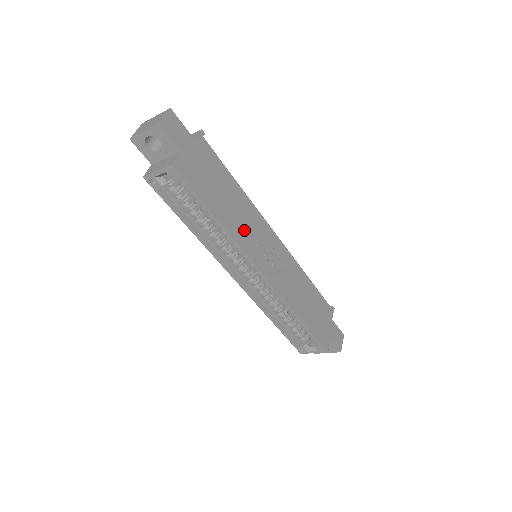
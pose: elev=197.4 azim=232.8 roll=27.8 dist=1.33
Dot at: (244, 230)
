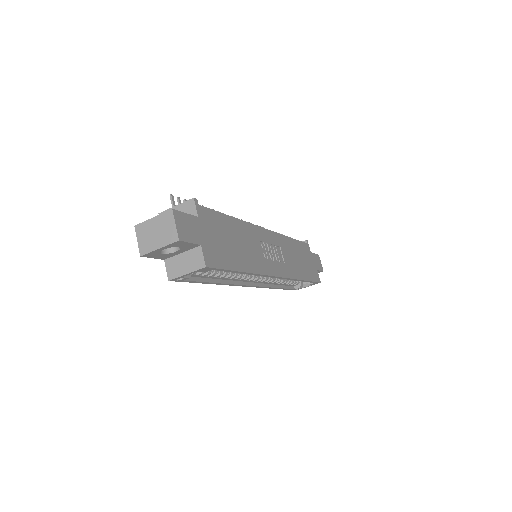
Dot at: (256, 256)
